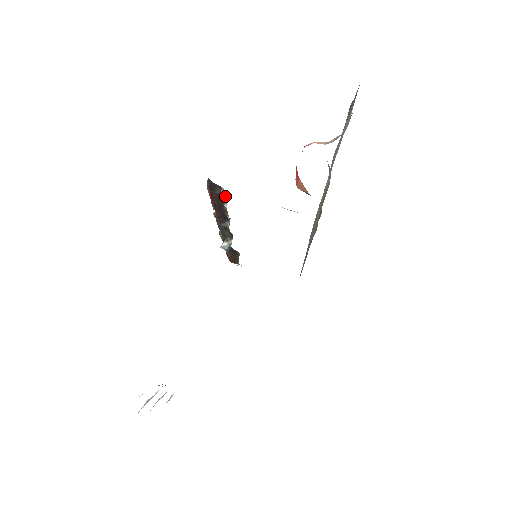
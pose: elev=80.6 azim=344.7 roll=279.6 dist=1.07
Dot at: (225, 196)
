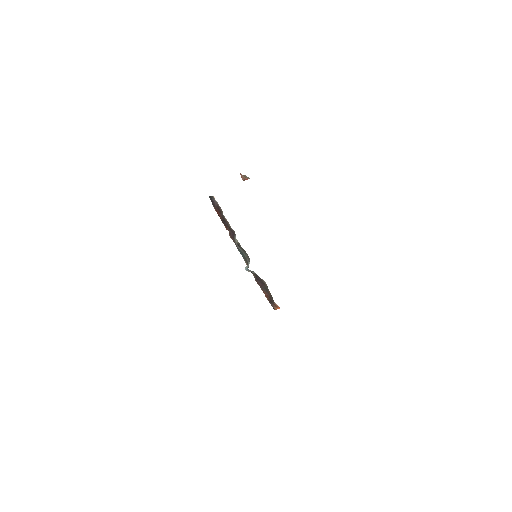
Dot at: (218, 204)
